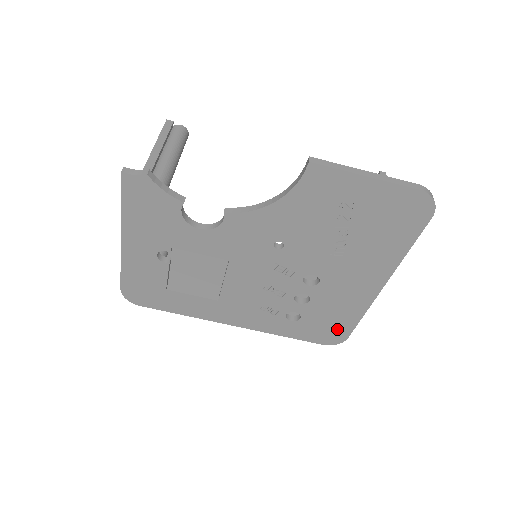
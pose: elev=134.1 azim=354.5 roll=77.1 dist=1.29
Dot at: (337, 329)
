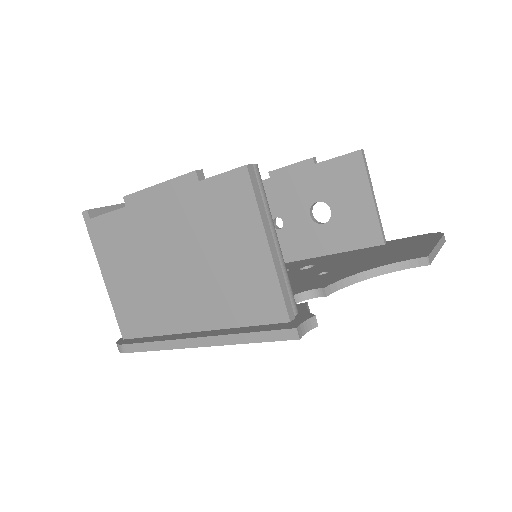
Dot at: occluded
